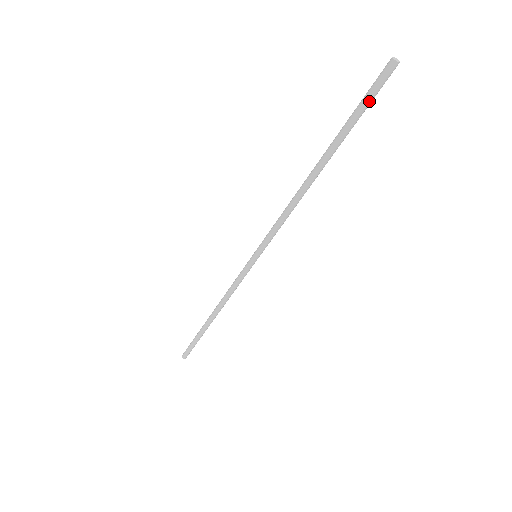
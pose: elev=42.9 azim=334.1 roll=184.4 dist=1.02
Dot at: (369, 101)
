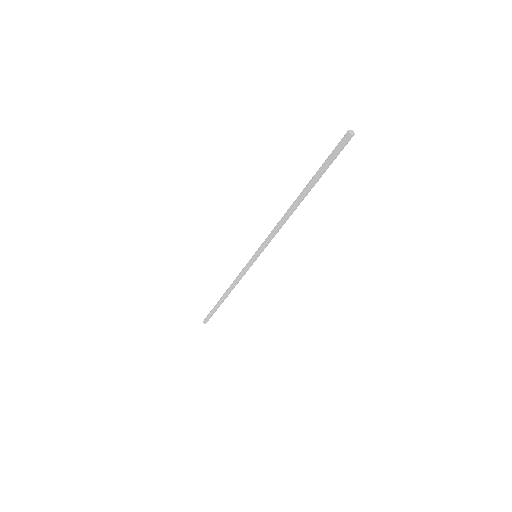
Dot at: occluded
